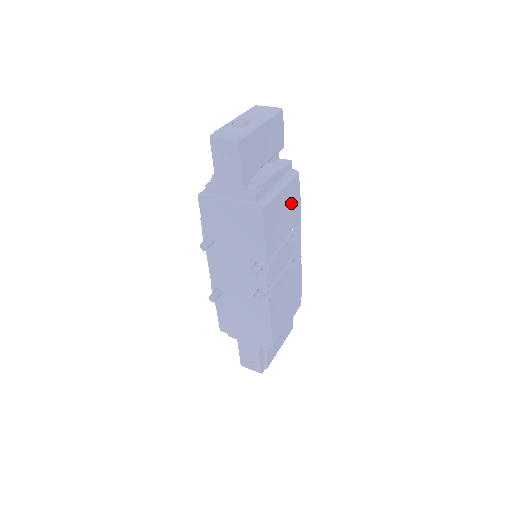
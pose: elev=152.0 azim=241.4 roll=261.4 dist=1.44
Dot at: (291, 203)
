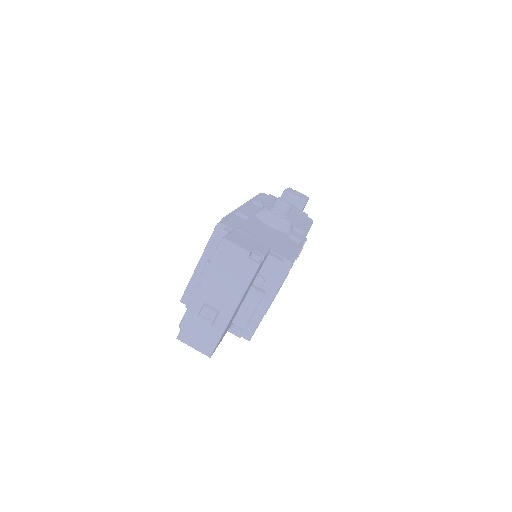
Dot at: occluded
